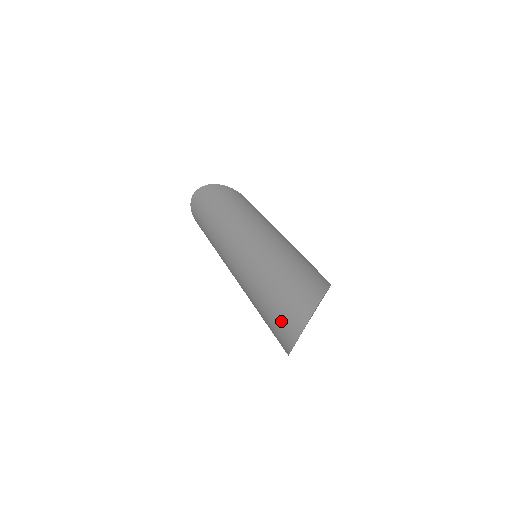
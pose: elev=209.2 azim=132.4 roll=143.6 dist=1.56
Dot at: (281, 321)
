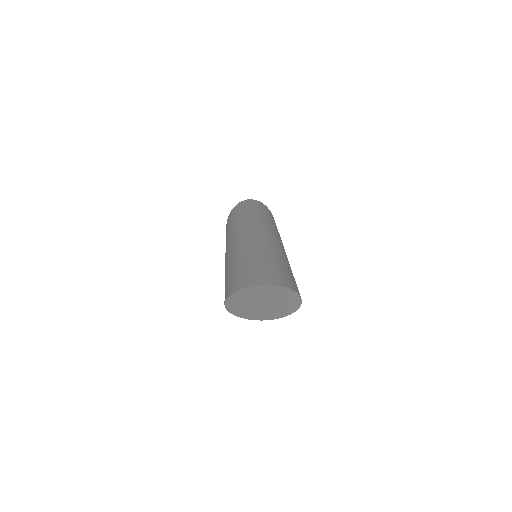
Dot at: (260, 272)
